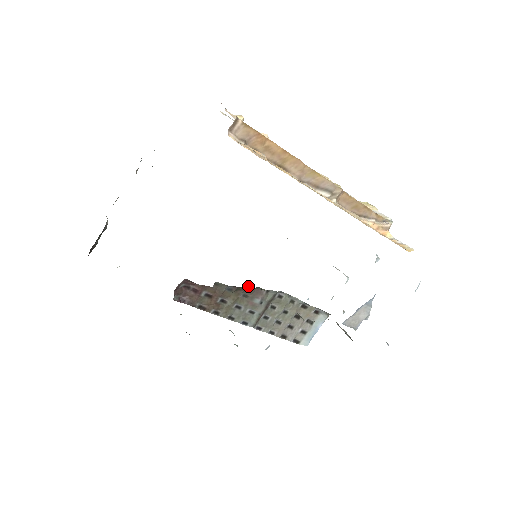
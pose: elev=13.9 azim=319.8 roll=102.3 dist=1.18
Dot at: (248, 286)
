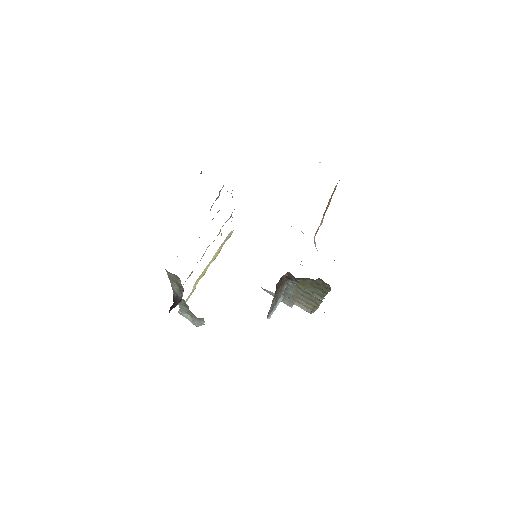
Dot at: (303, 278)
